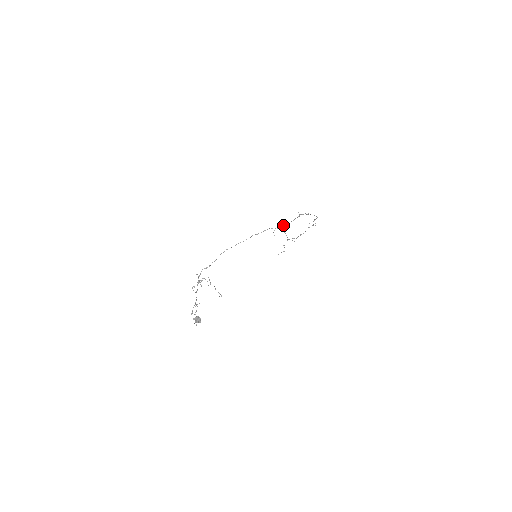
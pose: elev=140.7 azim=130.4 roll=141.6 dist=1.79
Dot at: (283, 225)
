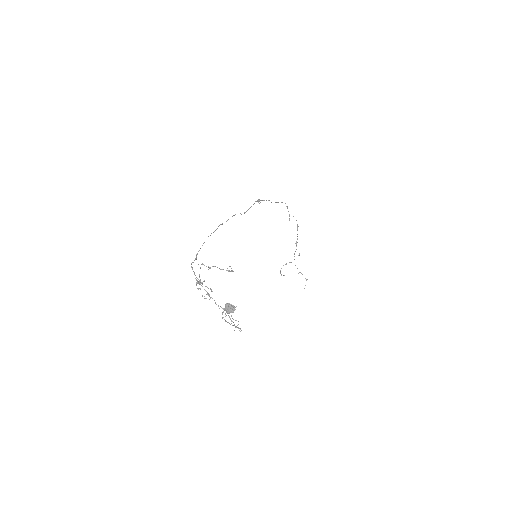
Dot at: occluded
